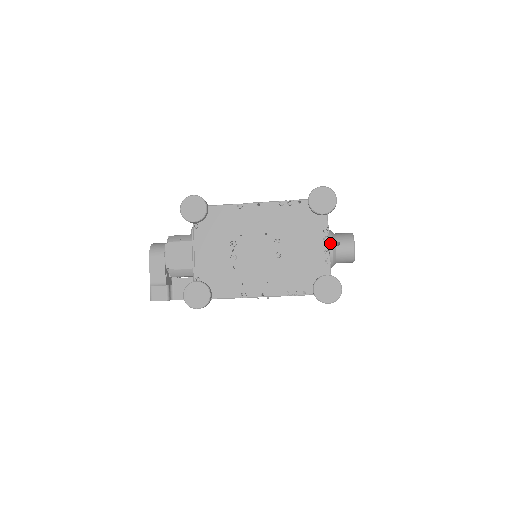
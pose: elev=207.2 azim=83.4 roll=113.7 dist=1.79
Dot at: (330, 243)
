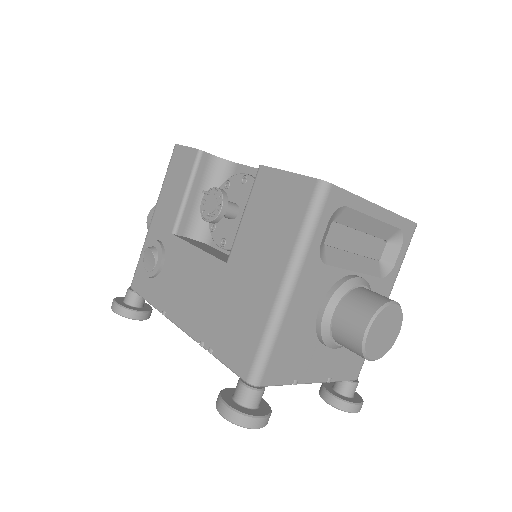
Dot at: (326, 346)
